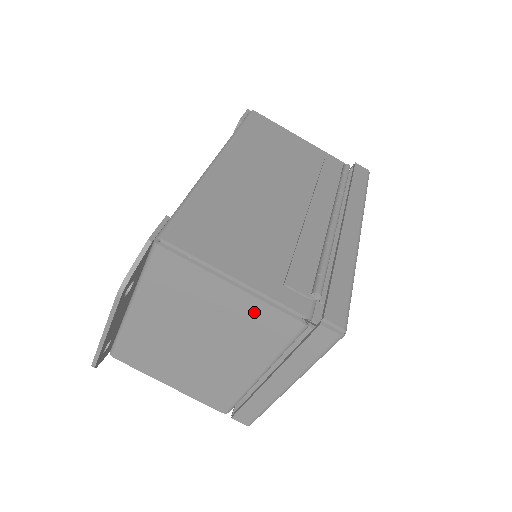
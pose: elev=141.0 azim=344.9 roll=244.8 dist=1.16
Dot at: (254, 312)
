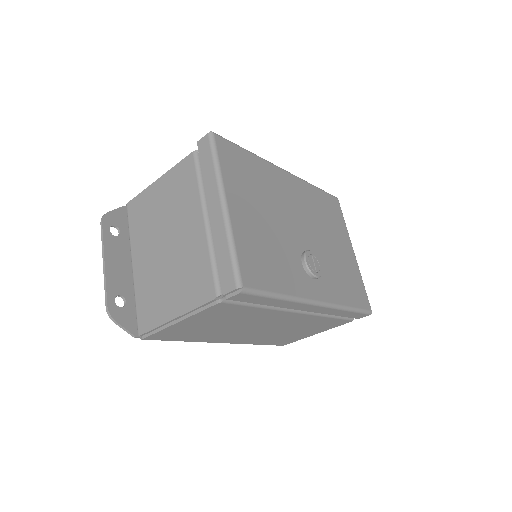
Dot at: (173, 180)
